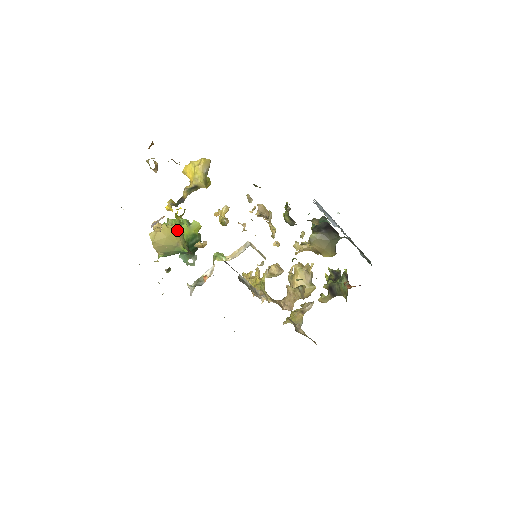
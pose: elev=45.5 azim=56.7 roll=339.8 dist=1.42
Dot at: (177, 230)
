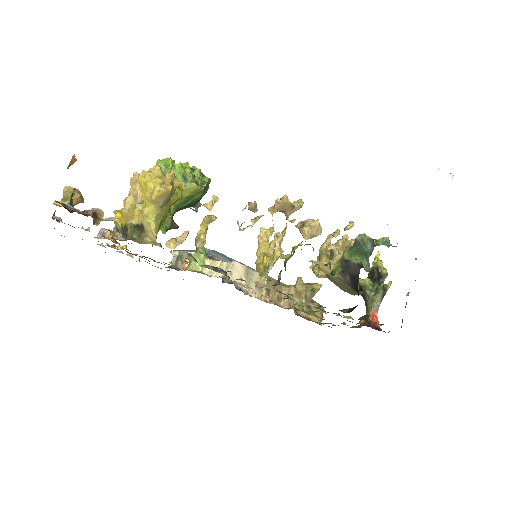
Dot at: occluded
